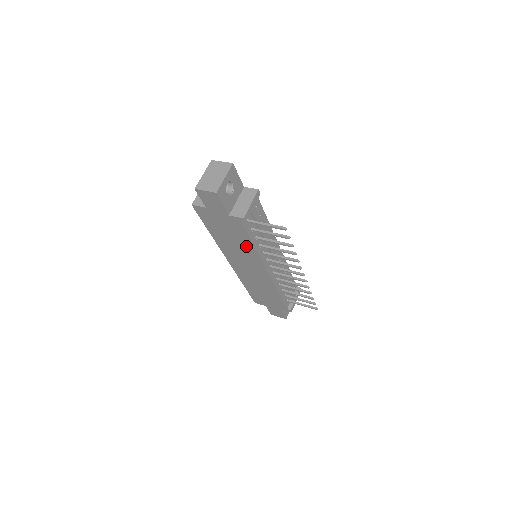
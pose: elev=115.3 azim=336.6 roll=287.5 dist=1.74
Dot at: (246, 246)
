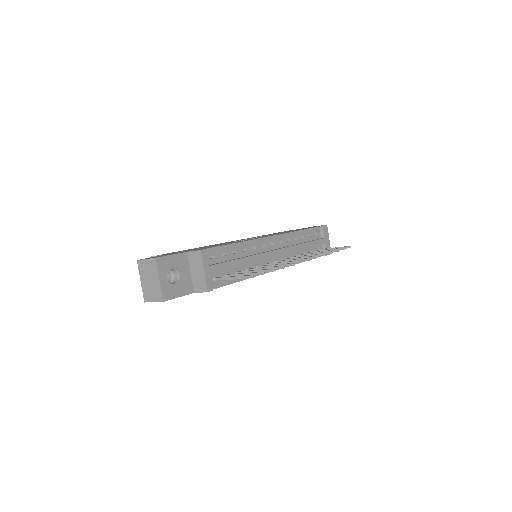
Dot at: occluded
